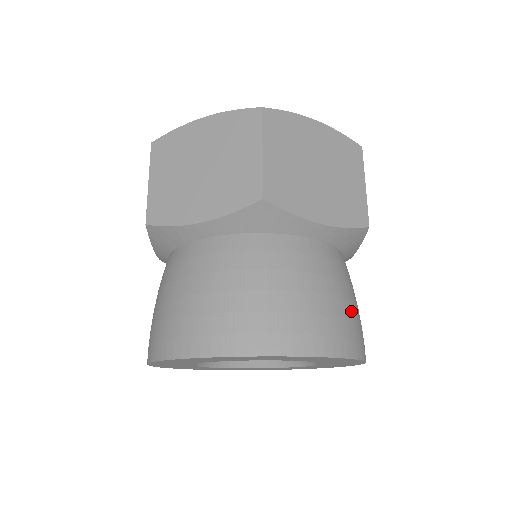
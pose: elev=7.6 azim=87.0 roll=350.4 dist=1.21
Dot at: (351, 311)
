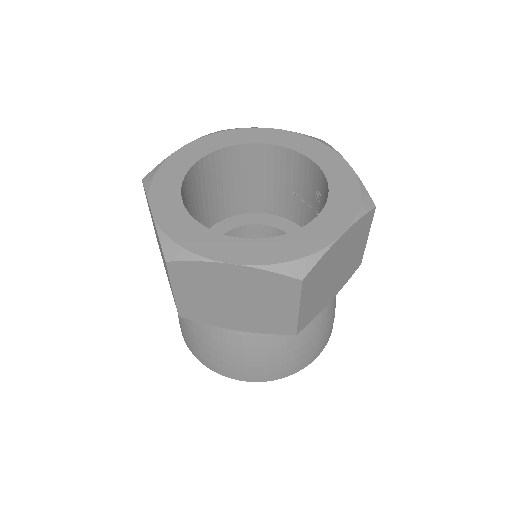
Dot at: (334, 312)
